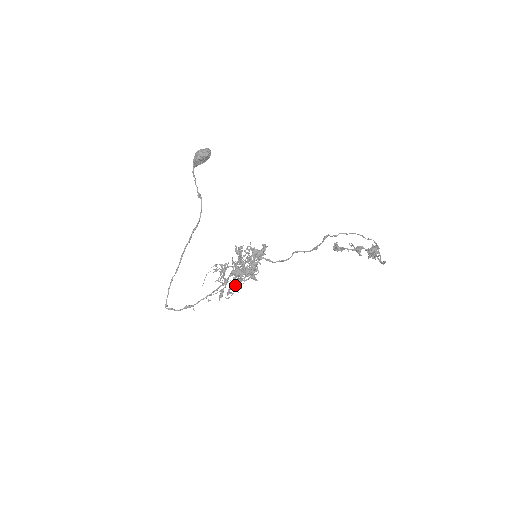
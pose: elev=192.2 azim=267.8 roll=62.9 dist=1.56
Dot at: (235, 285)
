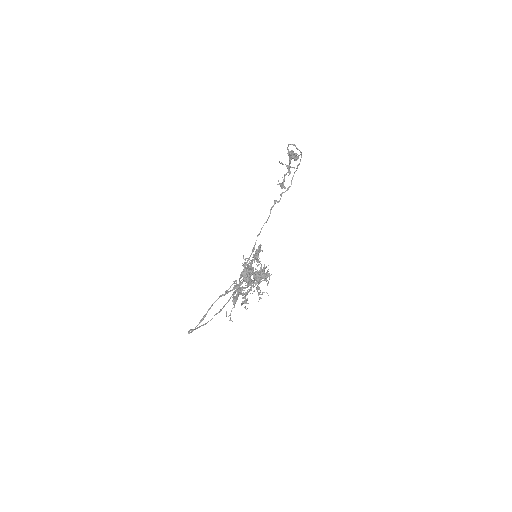
Dot at: (246, 287)
